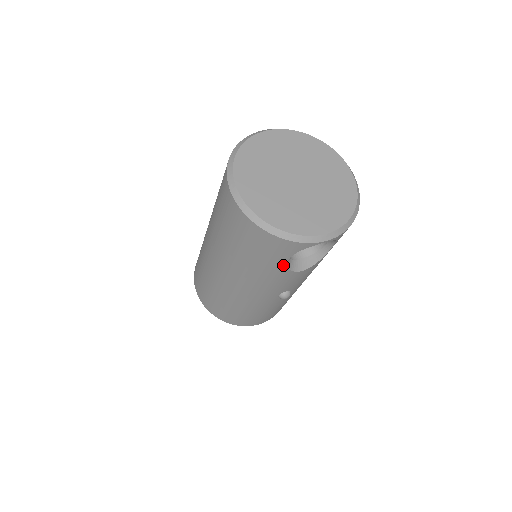
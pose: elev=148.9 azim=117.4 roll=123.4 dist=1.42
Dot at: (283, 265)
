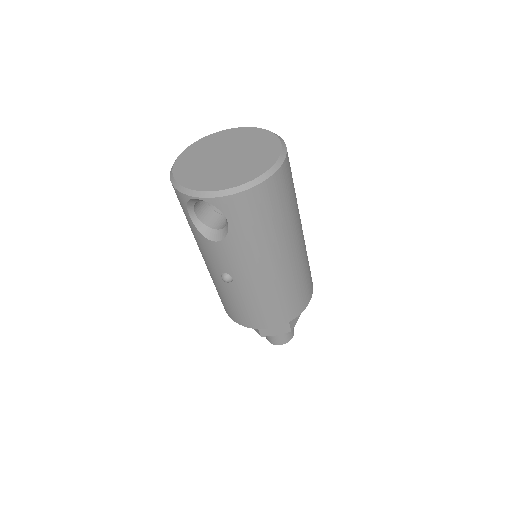
Dot at: (192, 223)
